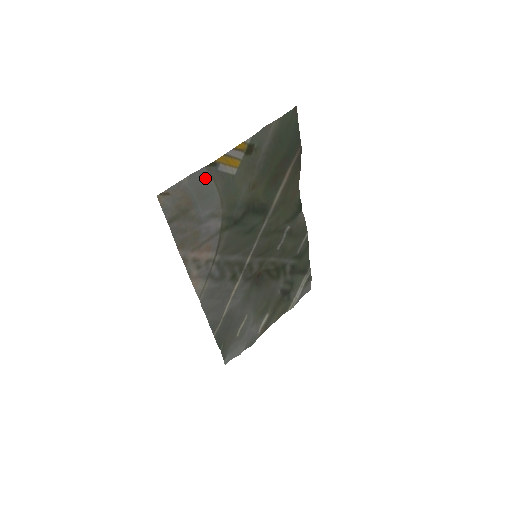
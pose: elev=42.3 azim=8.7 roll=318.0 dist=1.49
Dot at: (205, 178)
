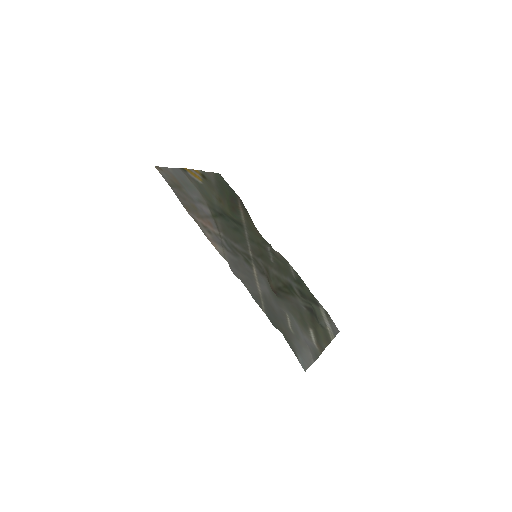
Dot at: (182, 175)
